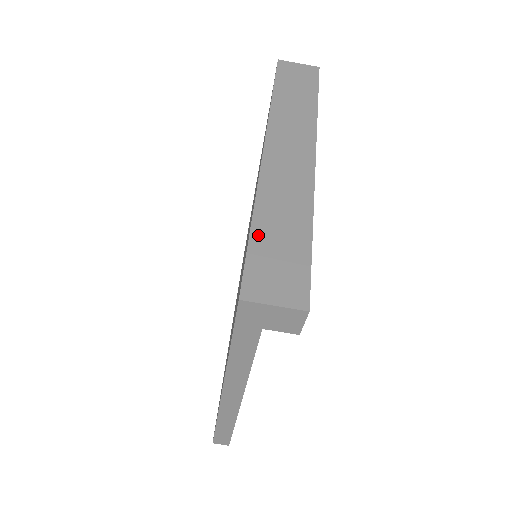
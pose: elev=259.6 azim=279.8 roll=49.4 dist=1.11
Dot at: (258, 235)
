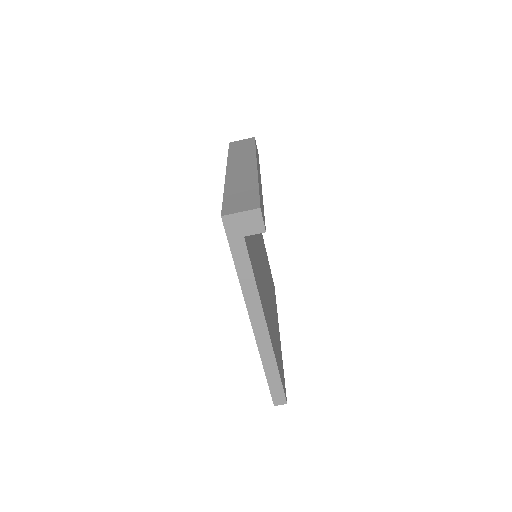
Dot at: (228, 196)
